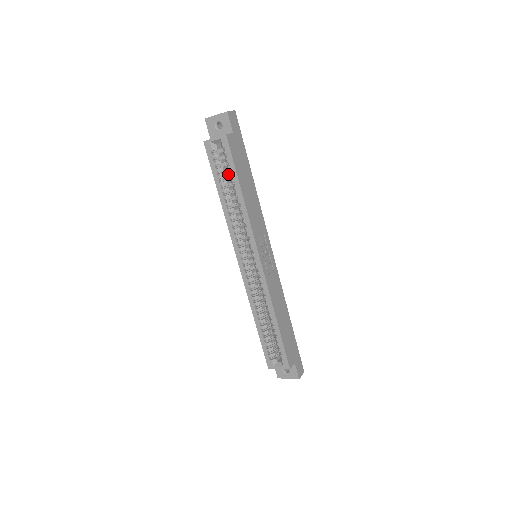
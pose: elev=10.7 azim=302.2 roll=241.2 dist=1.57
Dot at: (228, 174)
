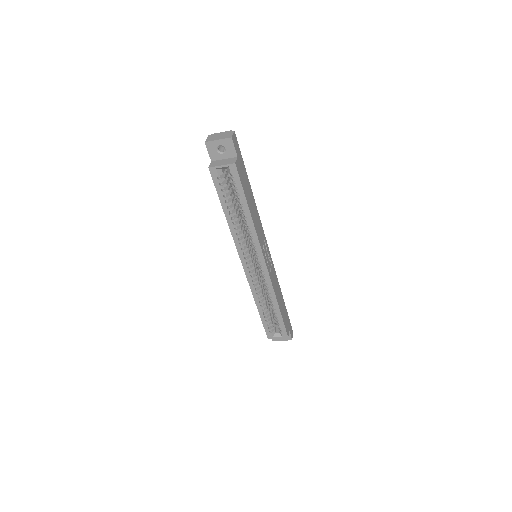
Dot at: (231, 193)
